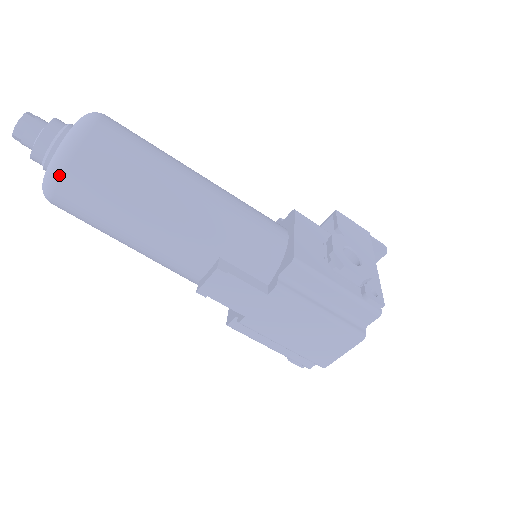
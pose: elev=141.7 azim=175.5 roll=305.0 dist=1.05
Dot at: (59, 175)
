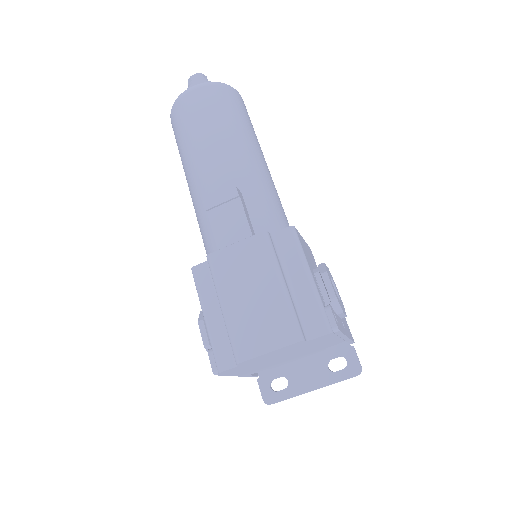
Dot at: (198, 87)
